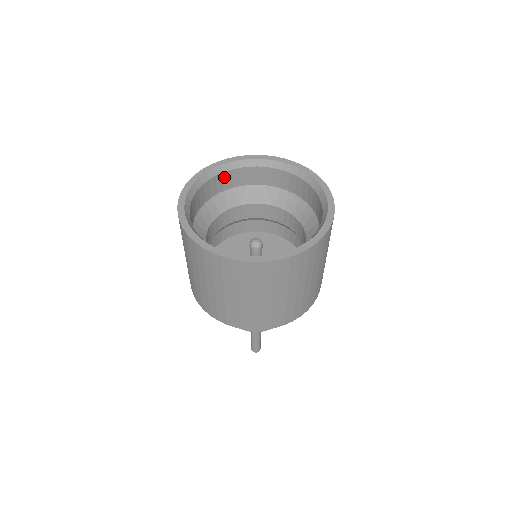
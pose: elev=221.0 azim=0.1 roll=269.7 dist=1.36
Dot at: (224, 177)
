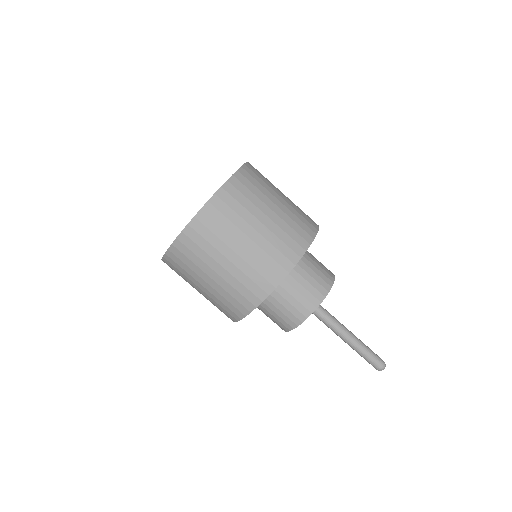
Dot at: occluded
